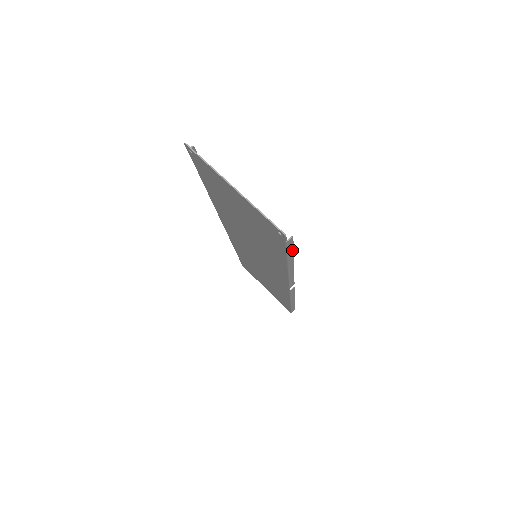
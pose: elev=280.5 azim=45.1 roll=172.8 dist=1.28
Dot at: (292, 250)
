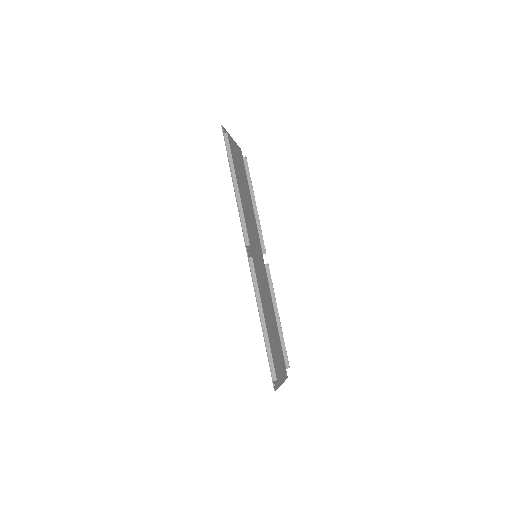
Dot at: occluded
